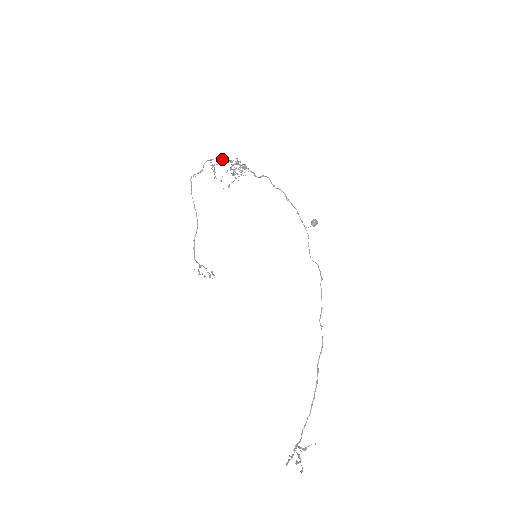
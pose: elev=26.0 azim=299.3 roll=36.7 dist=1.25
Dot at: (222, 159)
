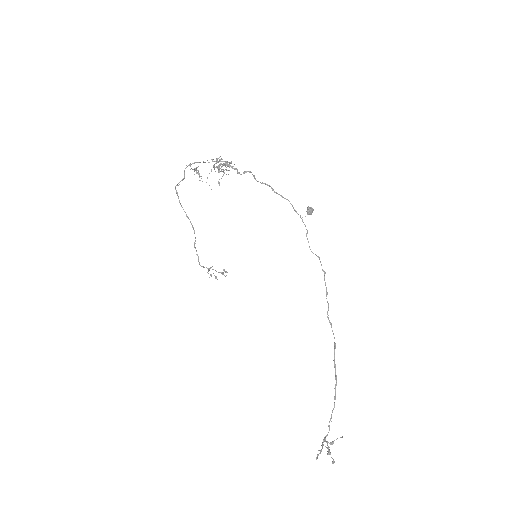
Dot at: occluded
